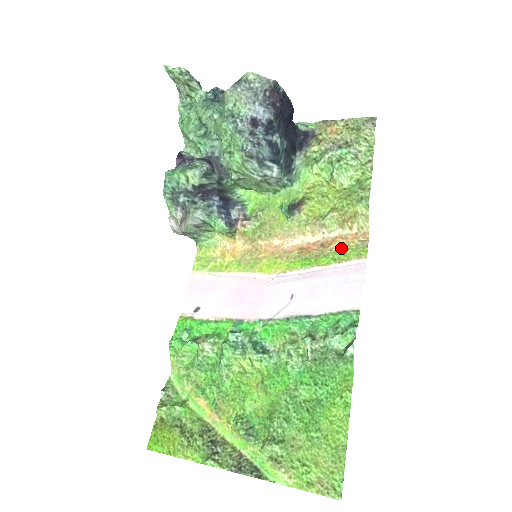
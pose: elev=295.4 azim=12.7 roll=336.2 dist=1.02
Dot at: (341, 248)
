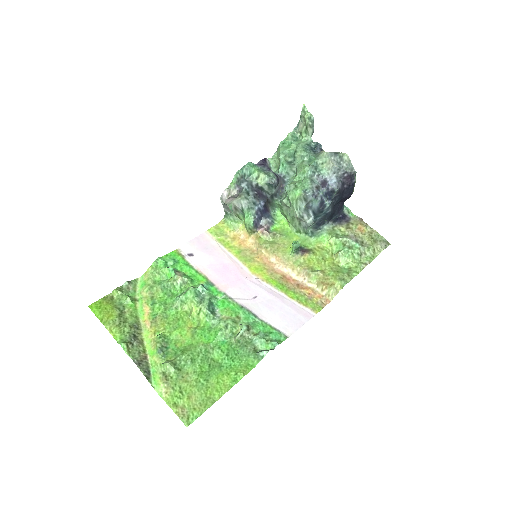
Dot at: (307, 296)
